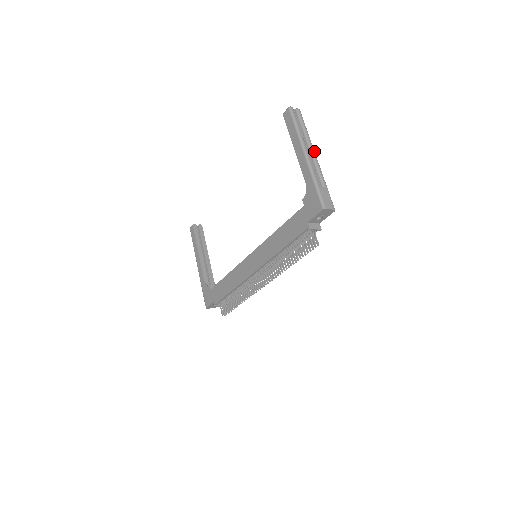
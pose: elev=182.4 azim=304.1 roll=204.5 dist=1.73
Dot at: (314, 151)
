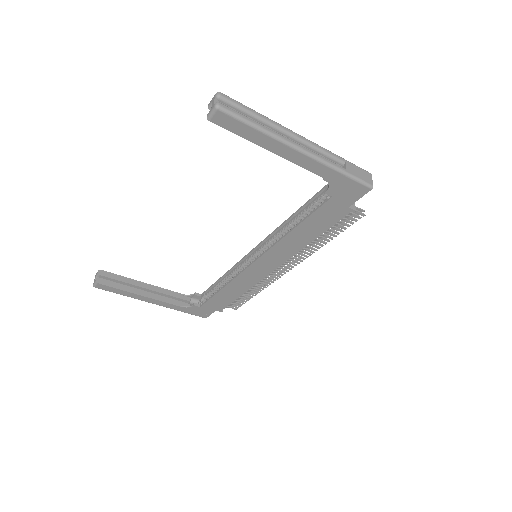
Dot at: (294, 132)
